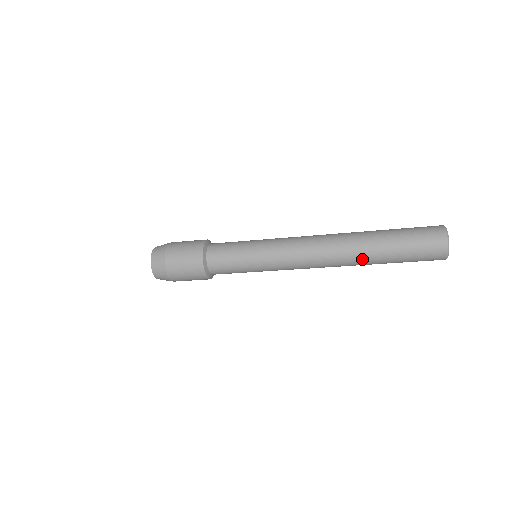
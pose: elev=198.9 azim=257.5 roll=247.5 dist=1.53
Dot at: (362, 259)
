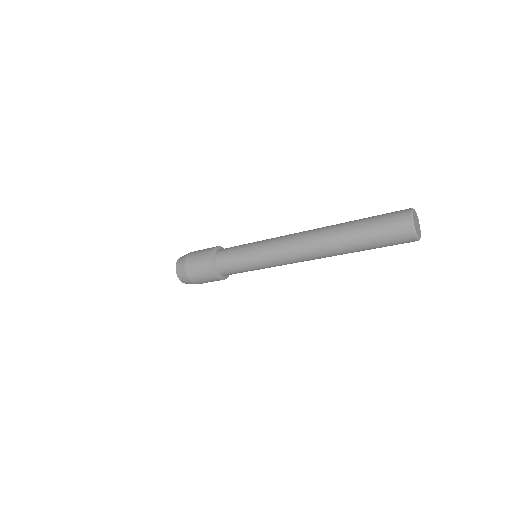
Dot at: (340, 252)
